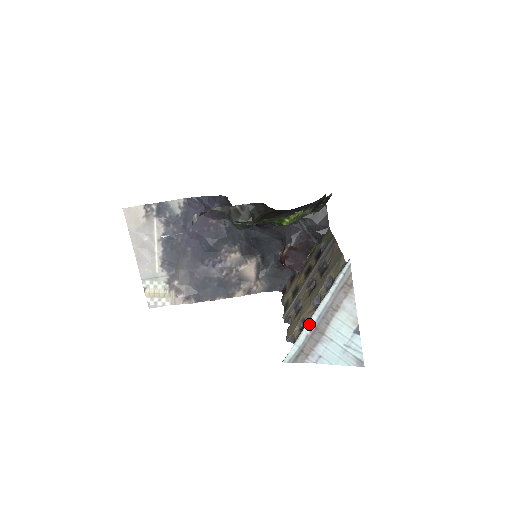
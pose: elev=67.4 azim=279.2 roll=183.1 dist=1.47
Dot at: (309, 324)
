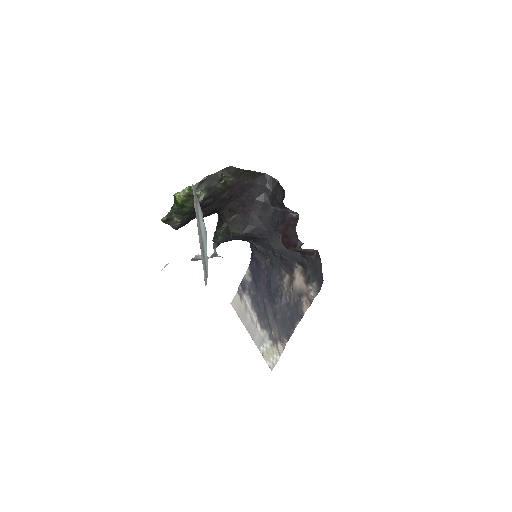
Dot at: (200, 246)
